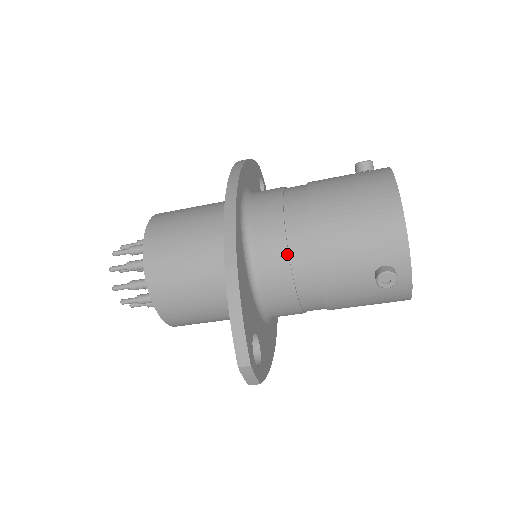
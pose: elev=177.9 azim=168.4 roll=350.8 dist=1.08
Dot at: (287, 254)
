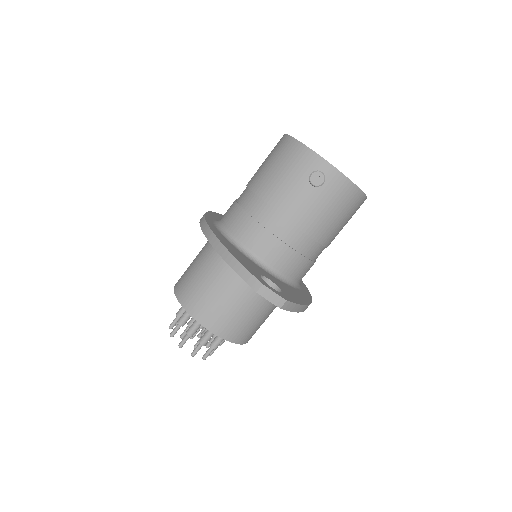
Dot at: (252, 219)
